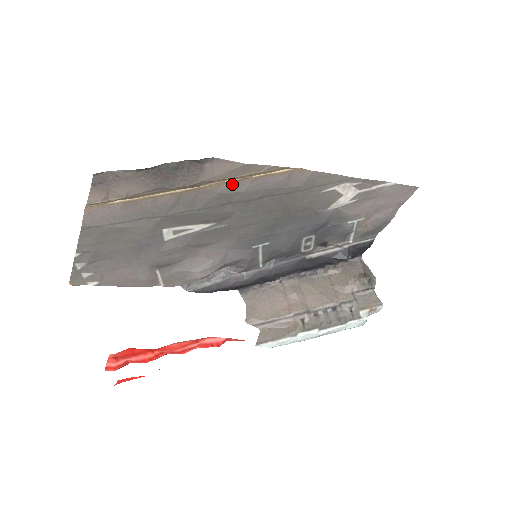
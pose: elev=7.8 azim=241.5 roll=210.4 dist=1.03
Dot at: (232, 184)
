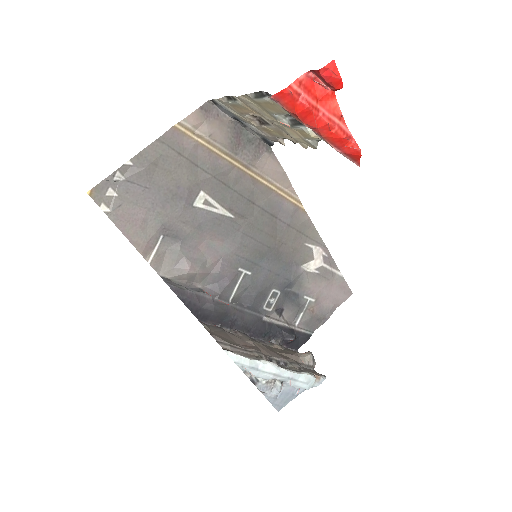
Dot at: (265, 187)
